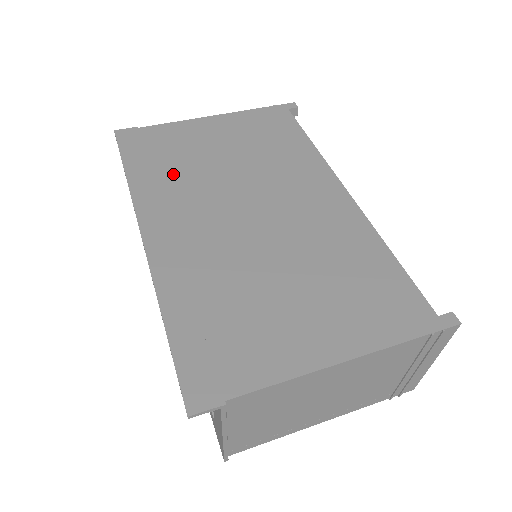
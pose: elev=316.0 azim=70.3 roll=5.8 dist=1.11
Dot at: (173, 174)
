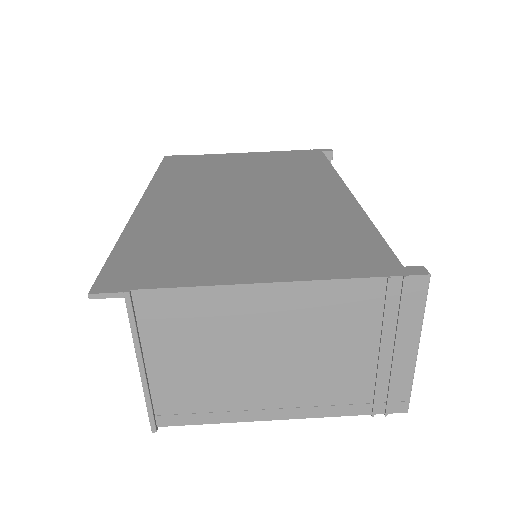
Dot at: (193, 175)
